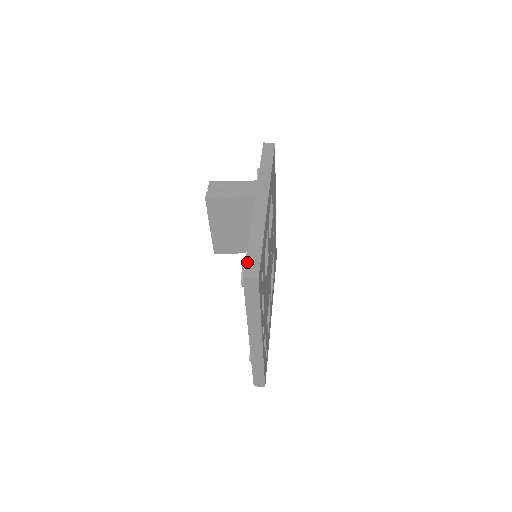
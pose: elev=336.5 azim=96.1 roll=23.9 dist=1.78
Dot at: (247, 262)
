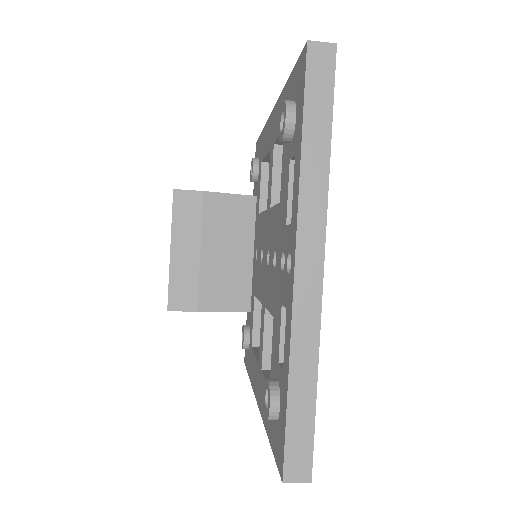
Dot at: occluded
